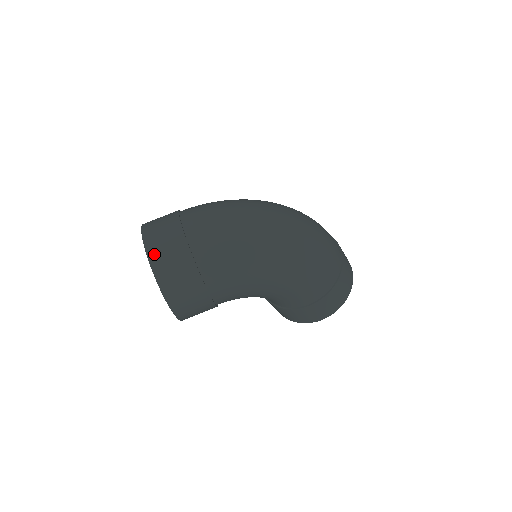
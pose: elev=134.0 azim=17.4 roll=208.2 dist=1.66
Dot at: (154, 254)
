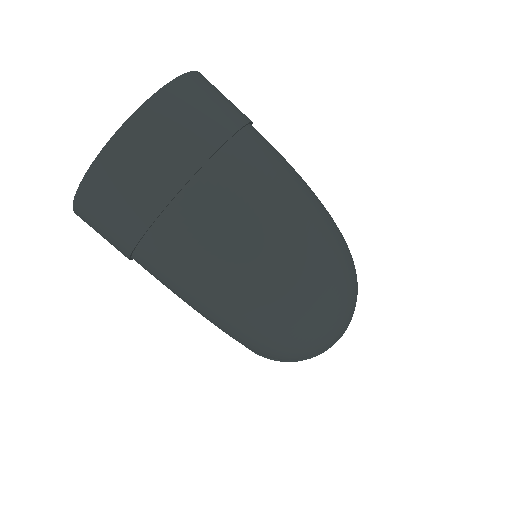
Dot at: (110, 164)
